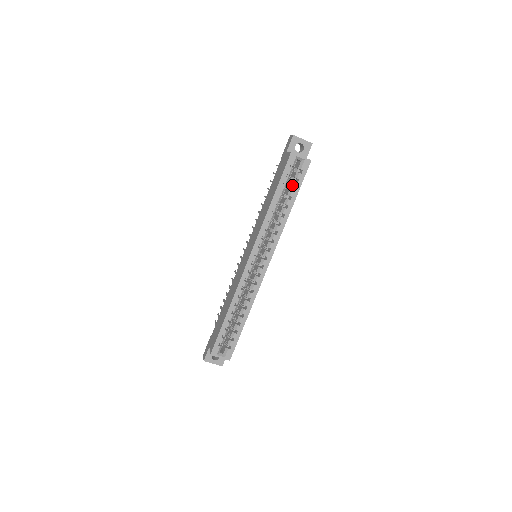
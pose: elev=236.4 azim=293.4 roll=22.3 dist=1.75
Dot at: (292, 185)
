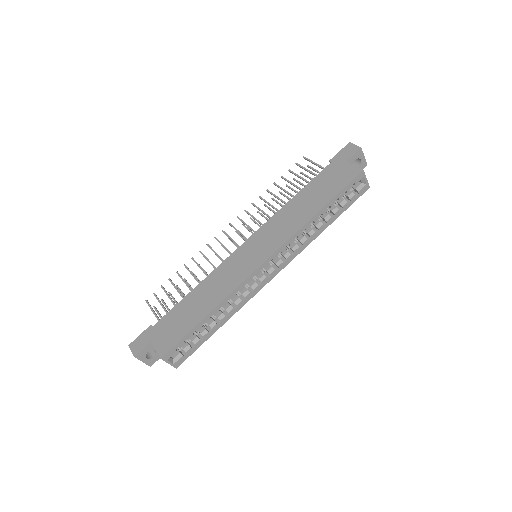
Dot at: (342, 203)
